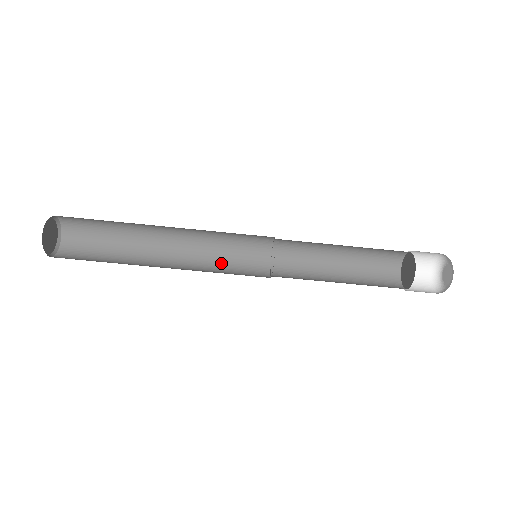
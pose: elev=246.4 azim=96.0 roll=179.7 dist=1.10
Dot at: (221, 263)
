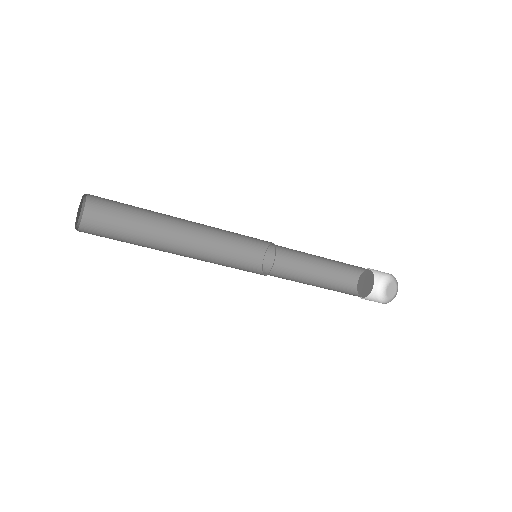
Dot at: (229, 237)
